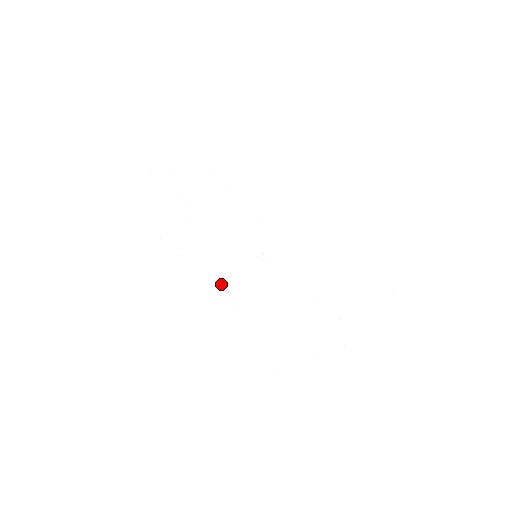
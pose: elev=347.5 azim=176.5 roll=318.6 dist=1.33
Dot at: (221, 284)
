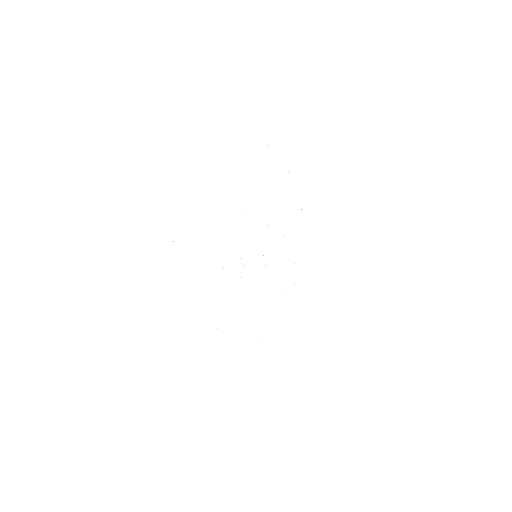
Dot at: occluded
